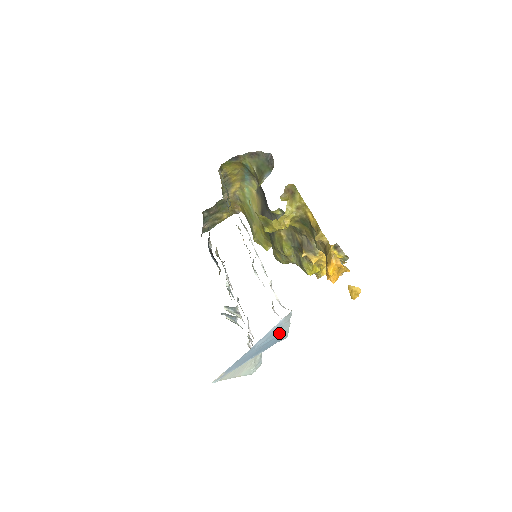
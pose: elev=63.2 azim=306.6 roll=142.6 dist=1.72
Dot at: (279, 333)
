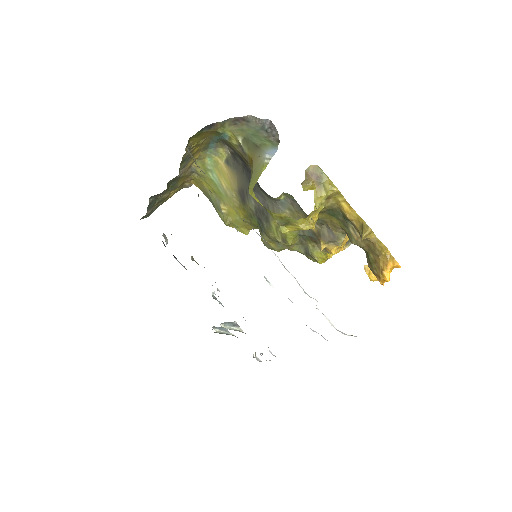
Dot at: occluded
